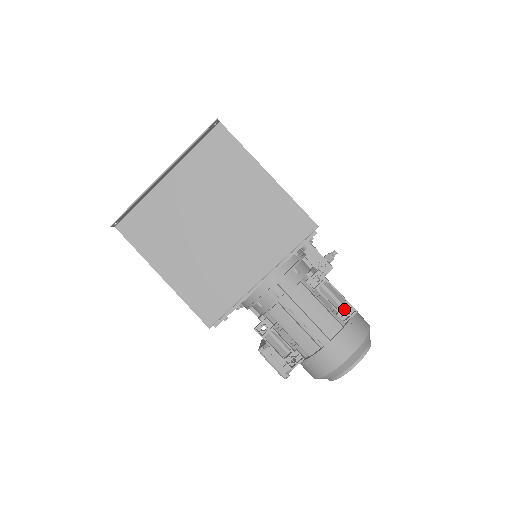
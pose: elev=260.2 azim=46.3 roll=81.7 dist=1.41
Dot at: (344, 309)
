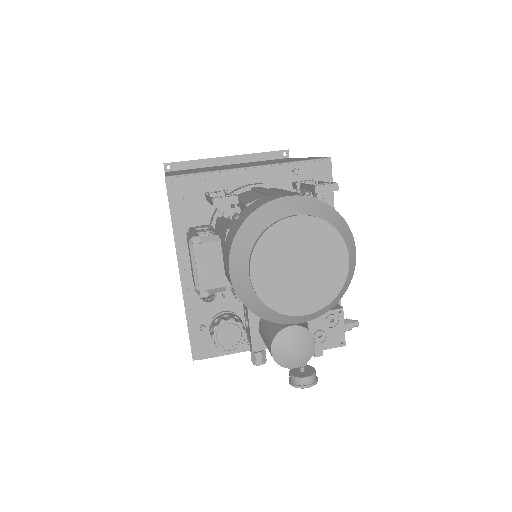
Dot at: (322, 183)
